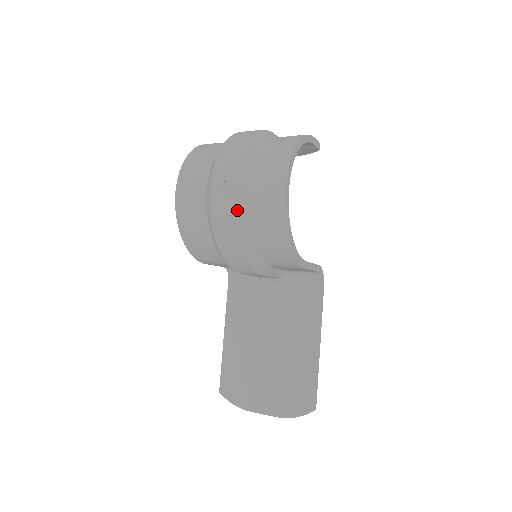
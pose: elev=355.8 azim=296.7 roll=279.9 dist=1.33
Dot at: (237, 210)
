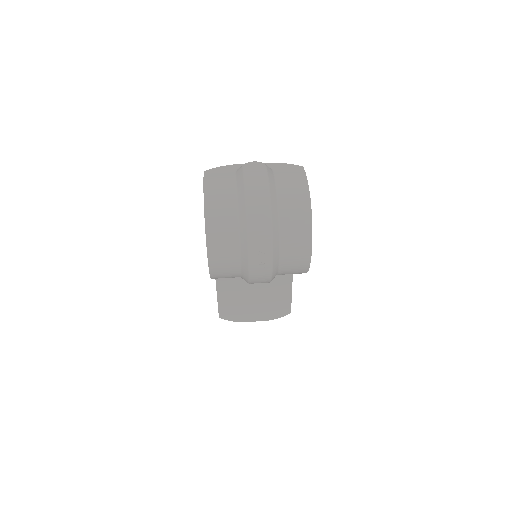
Dot at: (273, 271)
